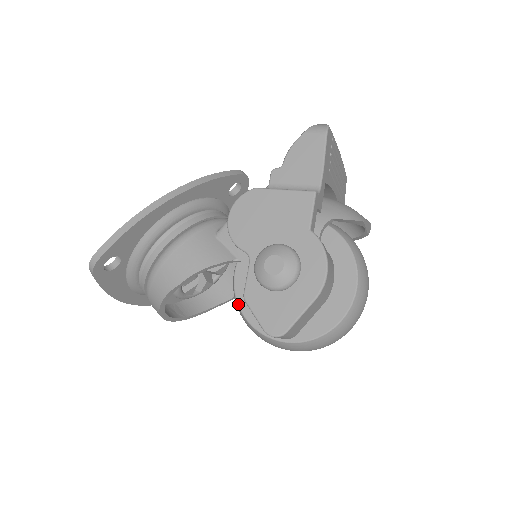
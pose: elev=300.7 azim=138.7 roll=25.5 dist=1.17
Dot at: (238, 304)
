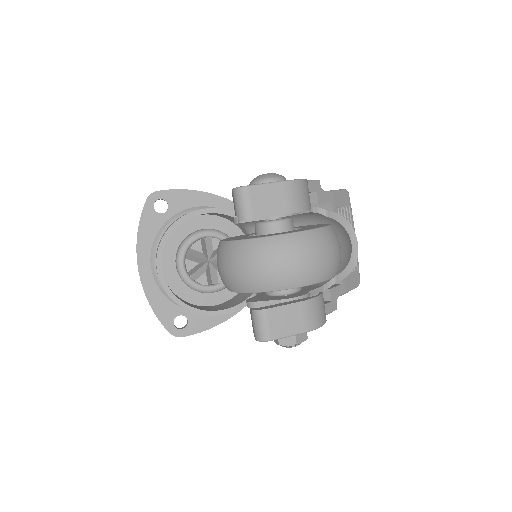
Dot at: occluded
